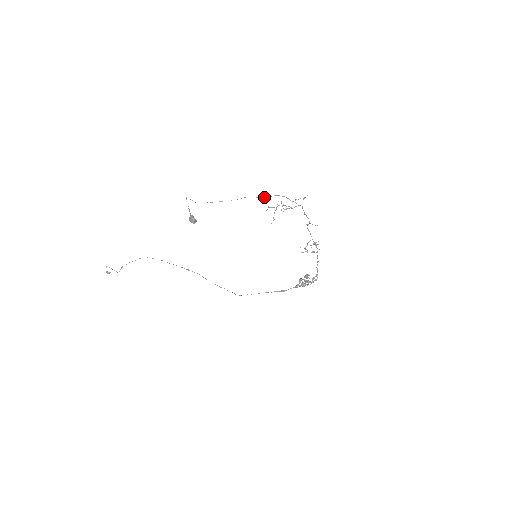
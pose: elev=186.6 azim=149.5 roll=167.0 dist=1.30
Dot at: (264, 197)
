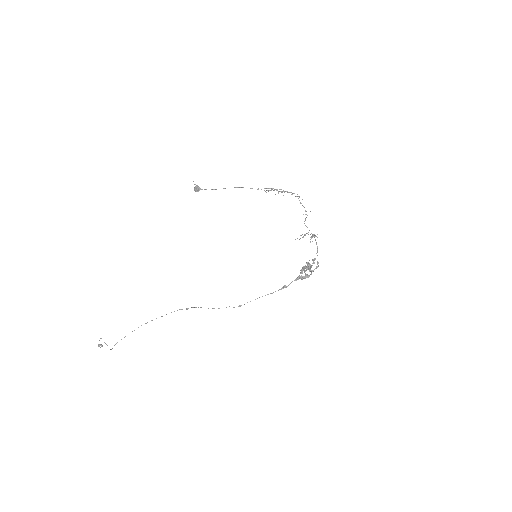
Dot at: occluded
